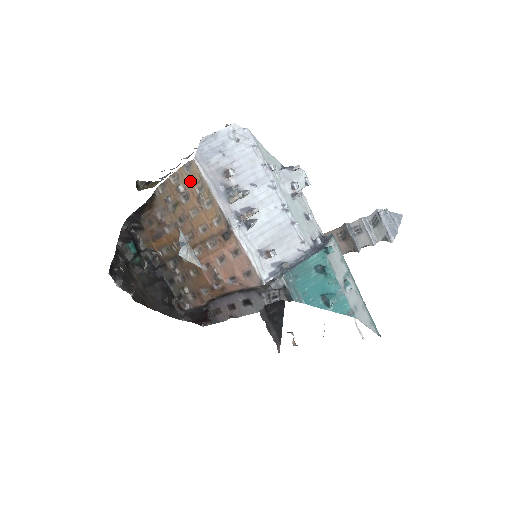
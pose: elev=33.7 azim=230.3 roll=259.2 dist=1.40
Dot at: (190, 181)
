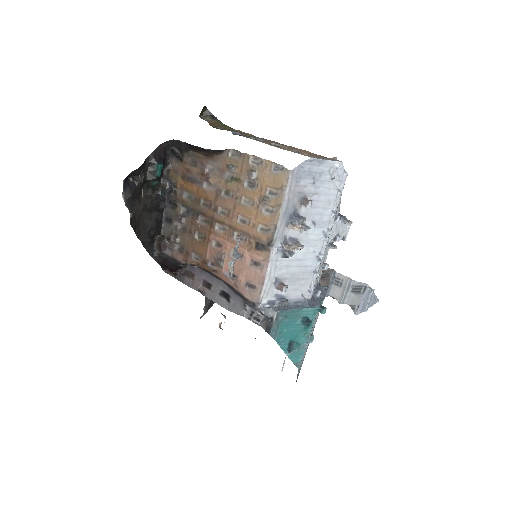
Dot at: (268, 179)
